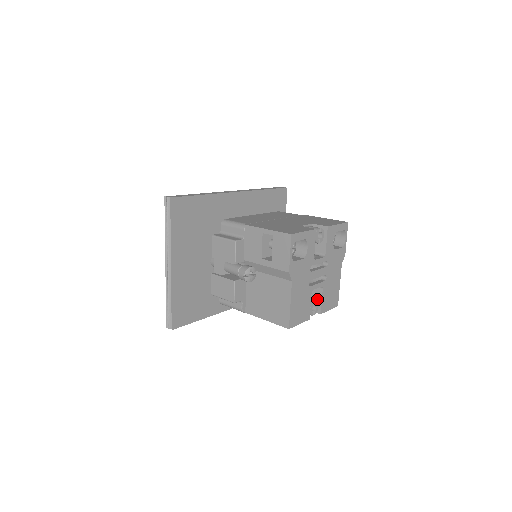
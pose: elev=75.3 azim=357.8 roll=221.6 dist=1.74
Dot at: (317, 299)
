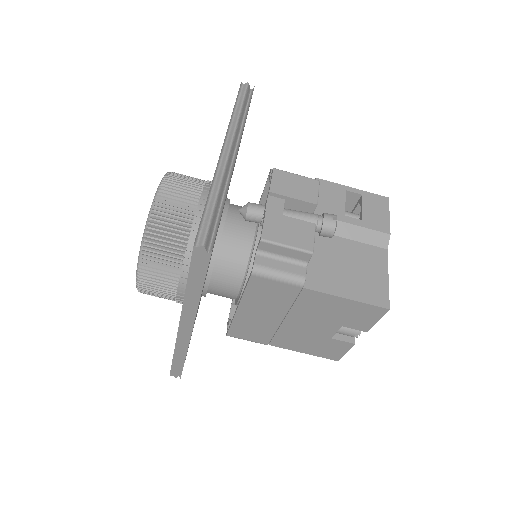
Dot at: occluded
